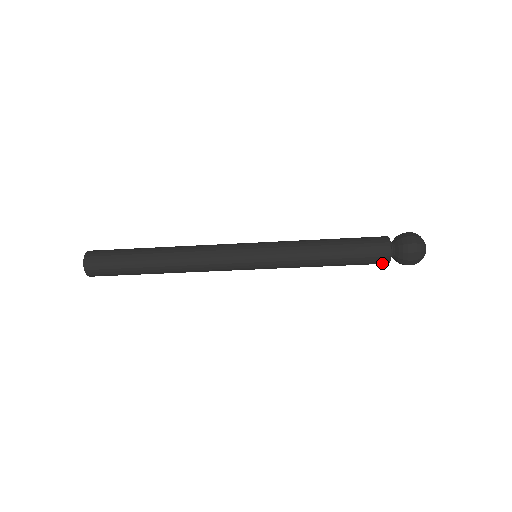
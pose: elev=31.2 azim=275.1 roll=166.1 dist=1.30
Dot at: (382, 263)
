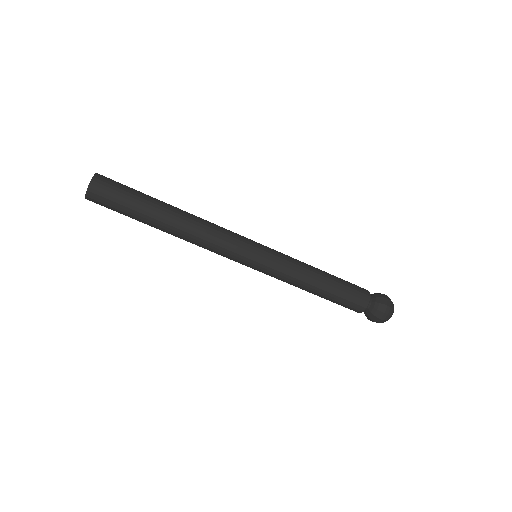
Dot at: (358, 309)
